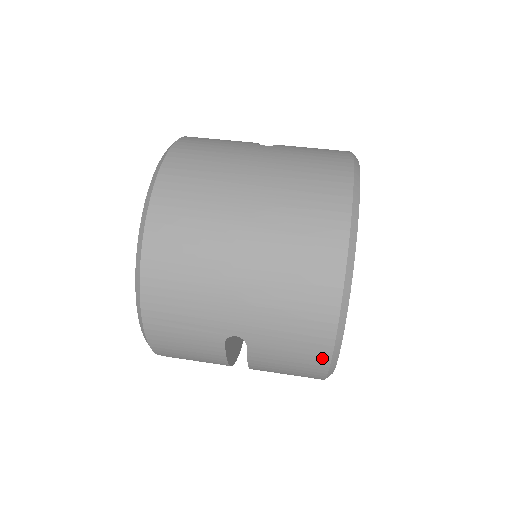
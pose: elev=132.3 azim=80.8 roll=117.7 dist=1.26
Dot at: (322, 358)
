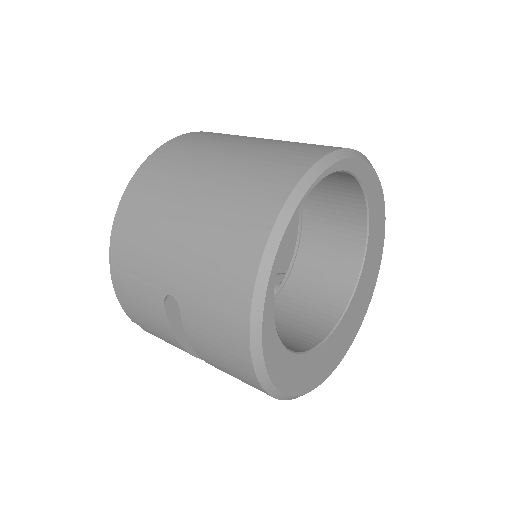
Dot at: (242, 340)
